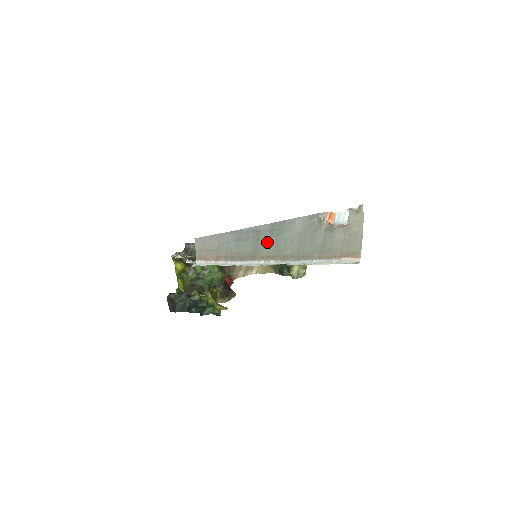
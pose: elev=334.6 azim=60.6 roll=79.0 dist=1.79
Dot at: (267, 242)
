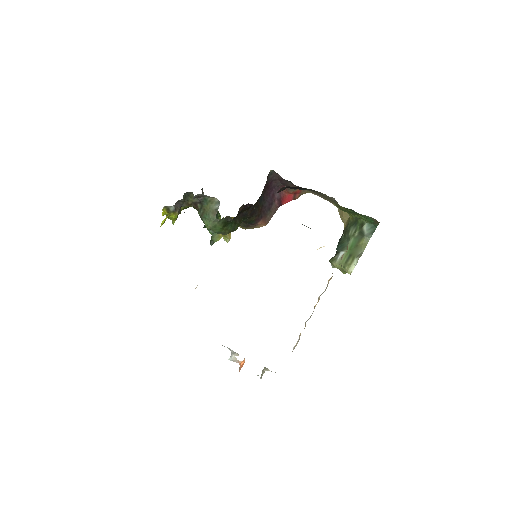
Dot at: occluded
